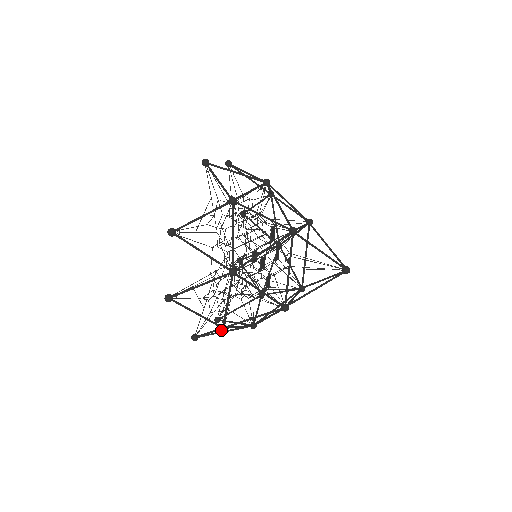
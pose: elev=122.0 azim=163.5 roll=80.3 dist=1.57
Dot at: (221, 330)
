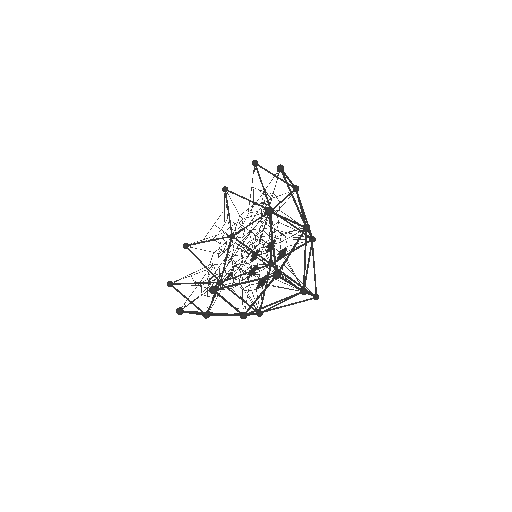
Dot at: (279, 274)
